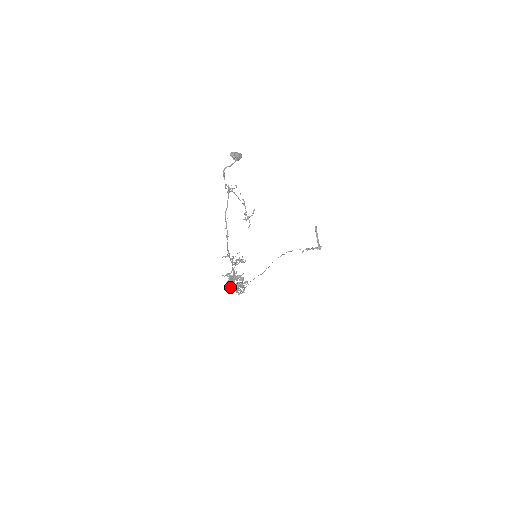
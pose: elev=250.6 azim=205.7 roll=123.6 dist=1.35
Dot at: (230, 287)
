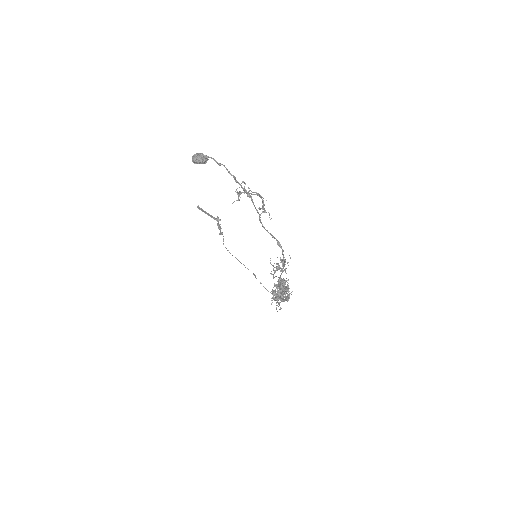
Dot at: (279, 304)
